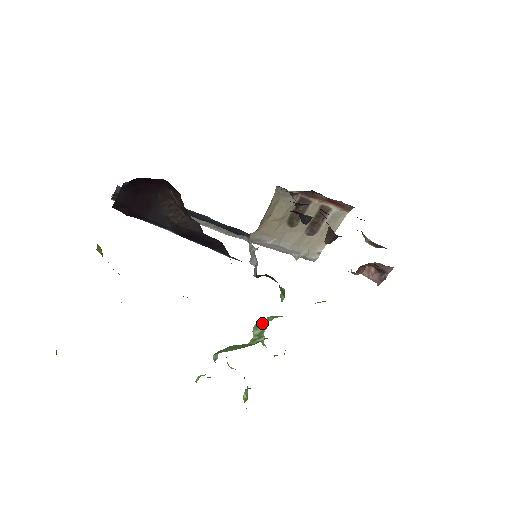
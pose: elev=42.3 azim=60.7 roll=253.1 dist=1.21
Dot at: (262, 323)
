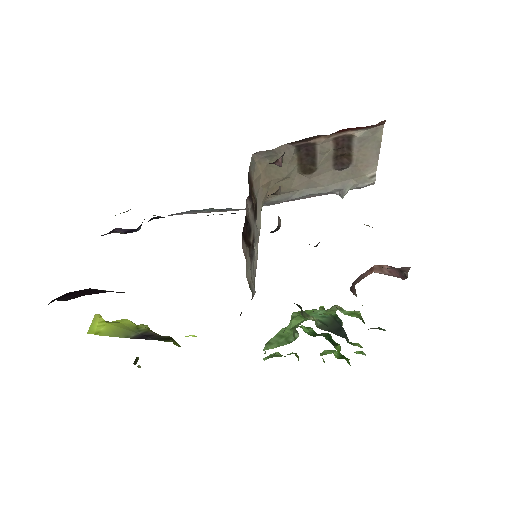
Dot at: occluded
